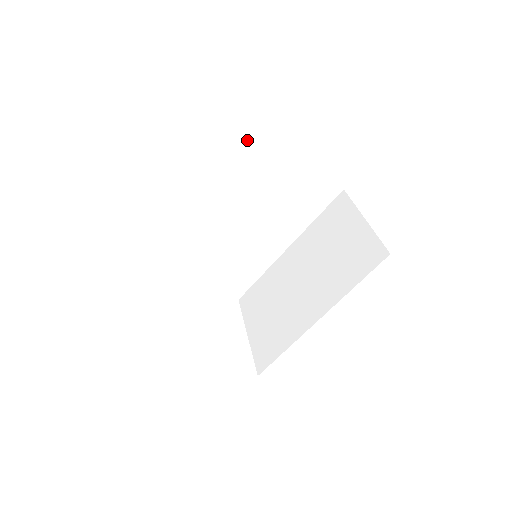
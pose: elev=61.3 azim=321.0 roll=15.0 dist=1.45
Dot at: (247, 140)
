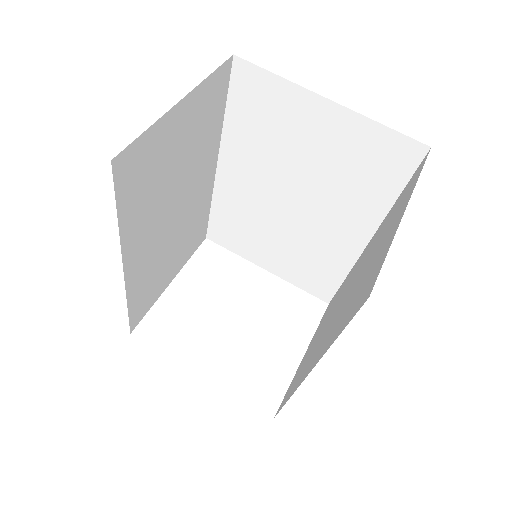
Dot at: (238, 84)
